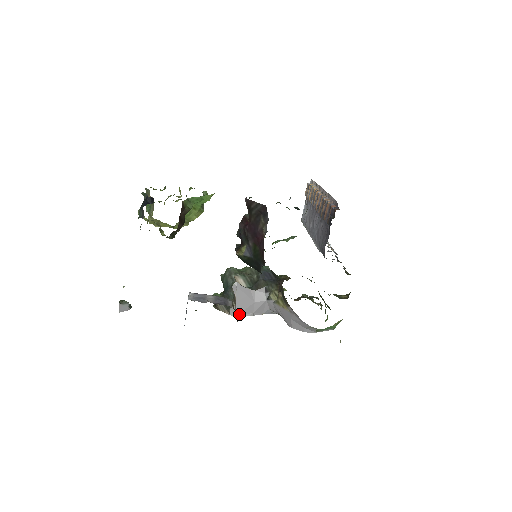
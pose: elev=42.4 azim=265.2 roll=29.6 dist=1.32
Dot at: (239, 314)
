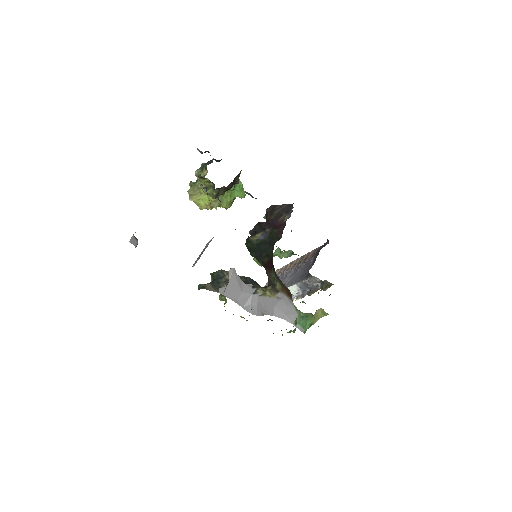
Dot at: (227, 295)
